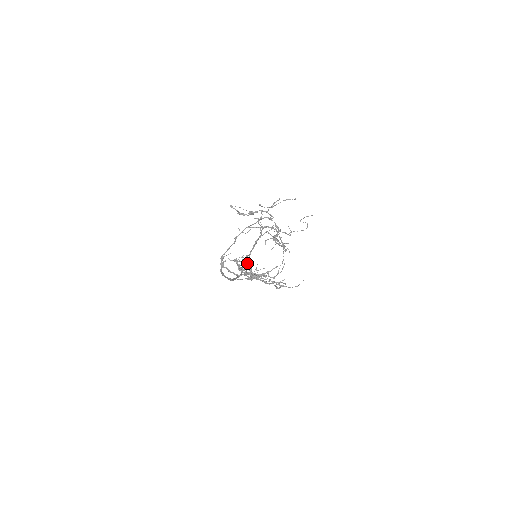
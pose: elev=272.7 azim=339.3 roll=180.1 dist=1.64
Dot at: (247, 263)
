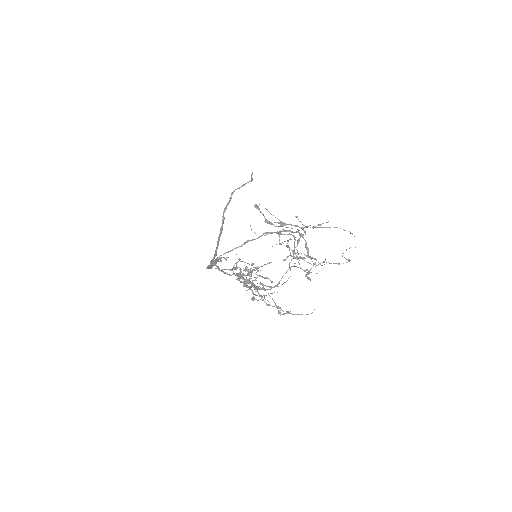
Dot at: (264, 295)
